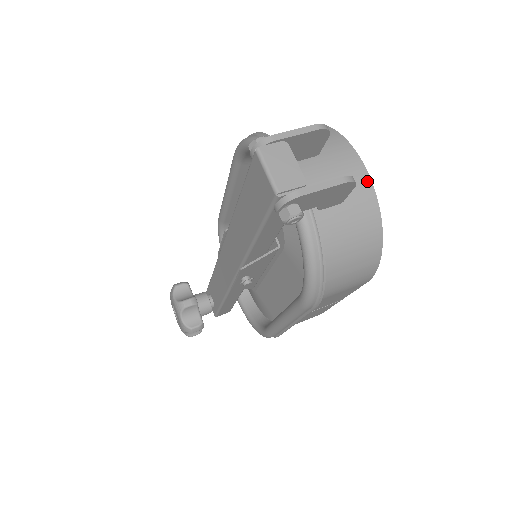
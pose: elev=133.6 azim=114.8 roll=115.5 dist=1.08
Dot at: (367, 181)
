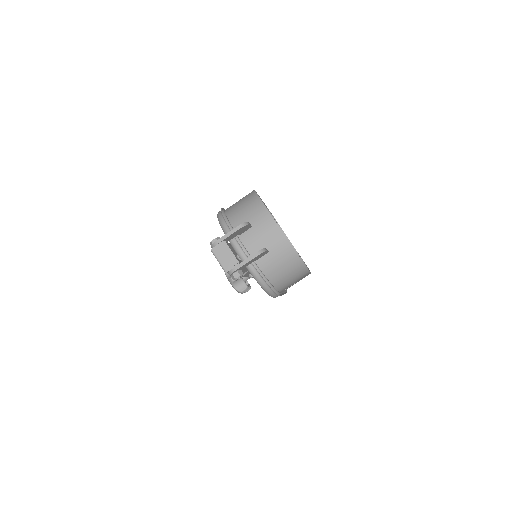
Dot at: (281, 234)
